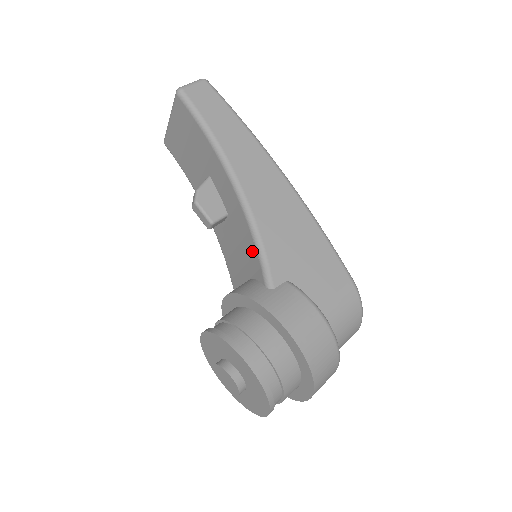
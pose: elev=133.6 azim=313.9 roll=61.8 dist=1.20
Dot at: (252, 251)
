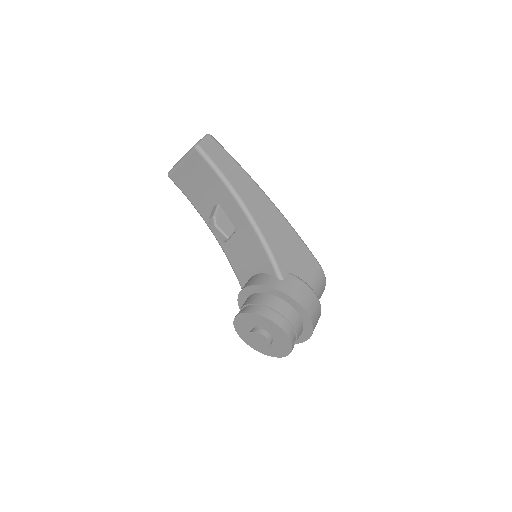
Dot at: (263, 256)
